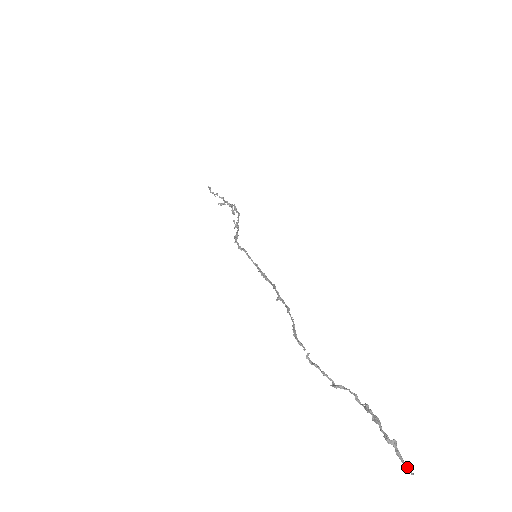
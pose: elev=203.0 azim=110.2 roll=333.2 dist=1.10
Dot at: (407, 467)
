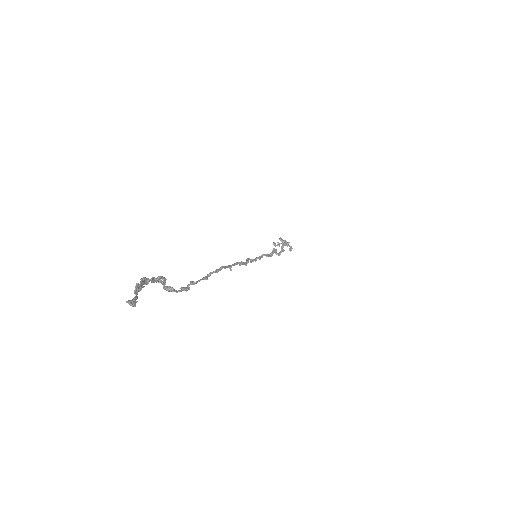
Dot at: (130, 301)
